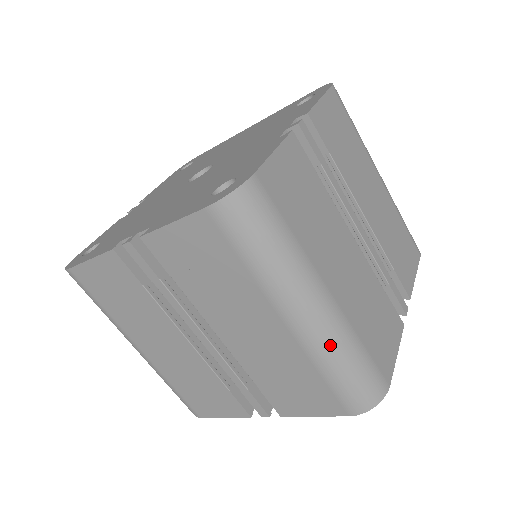
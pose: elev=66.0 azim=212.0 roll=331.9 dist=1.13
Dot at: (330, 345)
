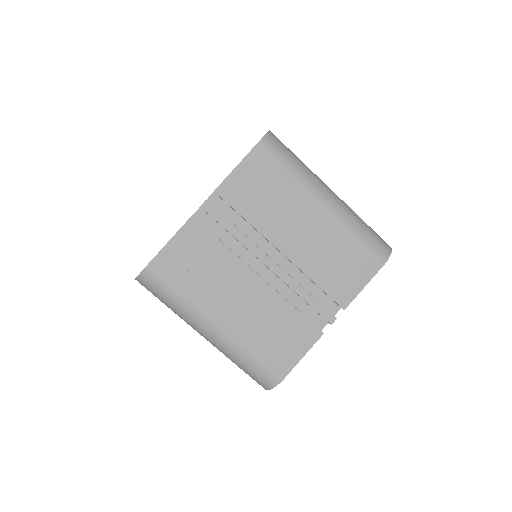
Dot at: (350, 214)
